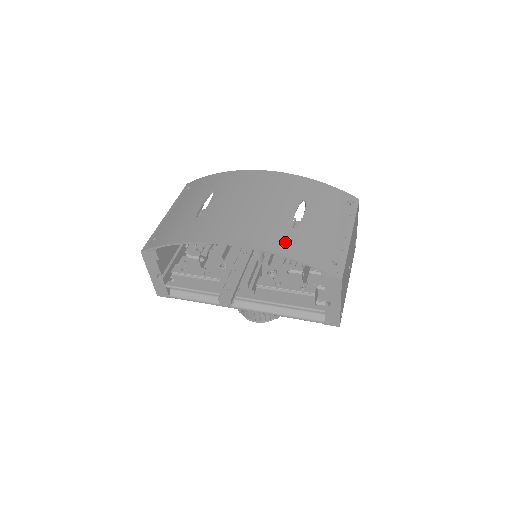
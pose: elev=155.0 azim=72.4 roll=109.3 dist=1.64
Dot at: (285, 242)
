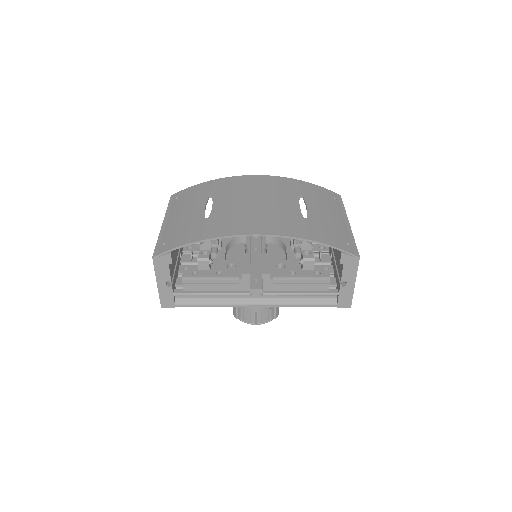
Dot at: (304, 229)
